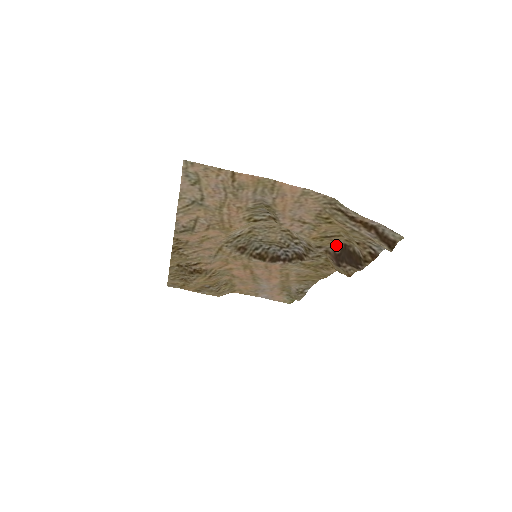
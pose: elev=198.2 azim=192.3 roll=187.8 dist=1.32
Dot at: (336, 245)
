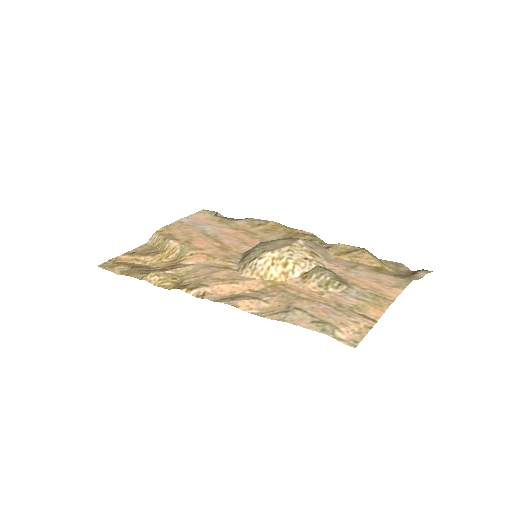
Dot at: (344, 244)
